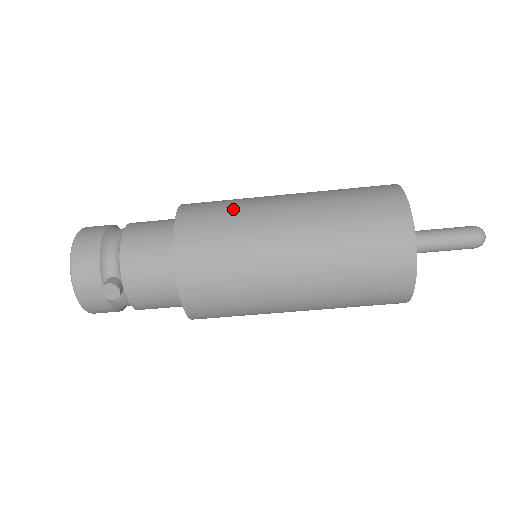
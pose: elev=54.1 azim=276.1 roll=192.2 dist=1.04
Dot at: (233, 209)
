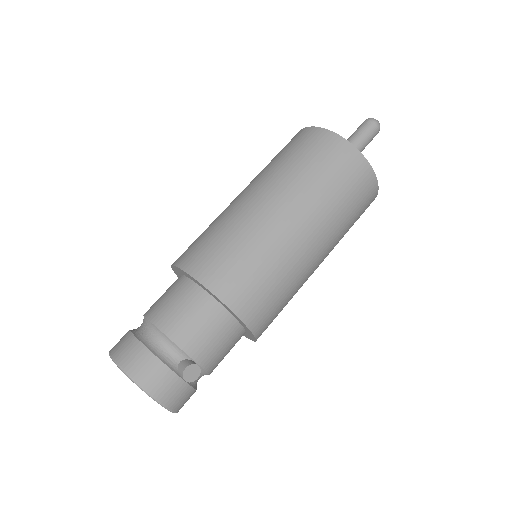
Dot at: (223, 231)
